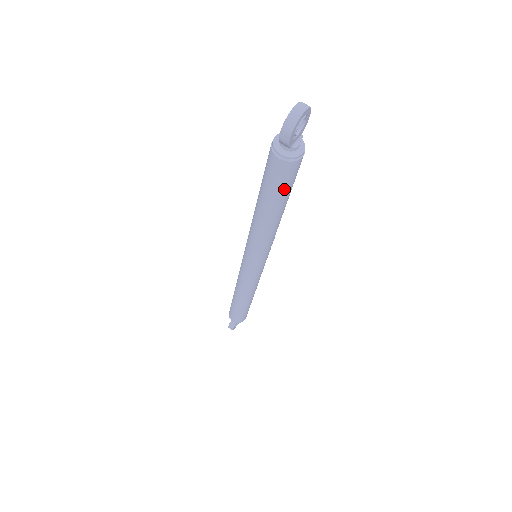
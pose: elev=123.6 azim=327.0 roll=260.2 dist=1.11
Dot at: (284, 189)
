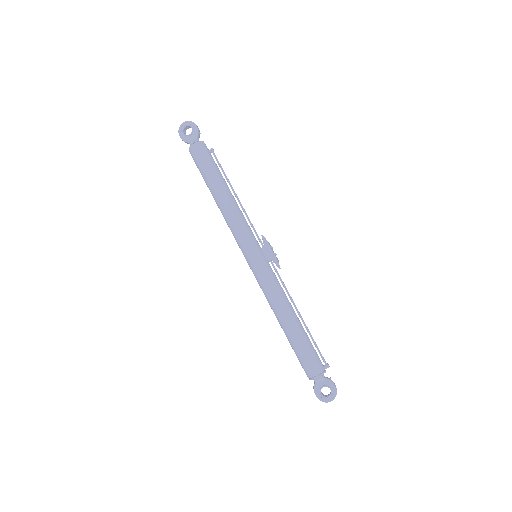
Dot at: occluded
